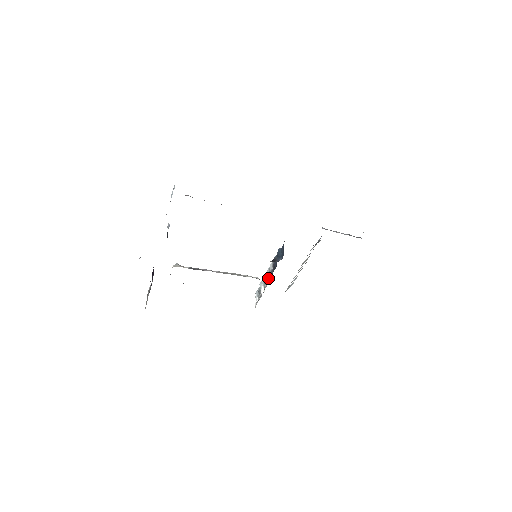
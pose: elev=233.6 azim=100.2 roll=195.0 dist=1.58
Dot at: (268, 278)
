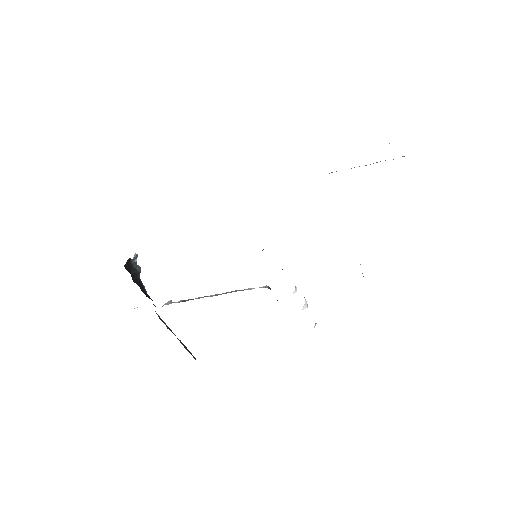
Dot at: occluded
